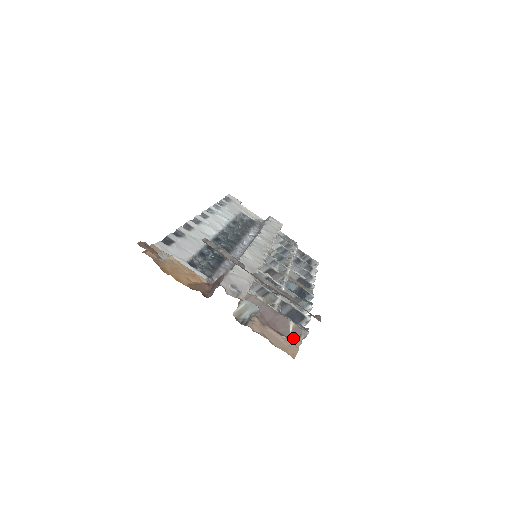
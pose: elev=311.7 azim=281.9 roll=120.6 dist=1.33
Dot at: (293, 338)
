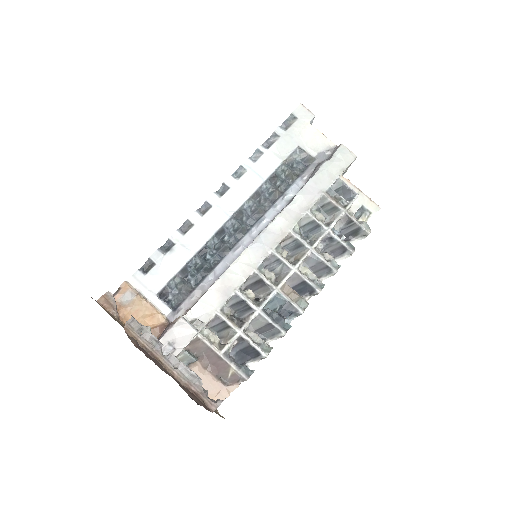
Dot at: (230, 382)
